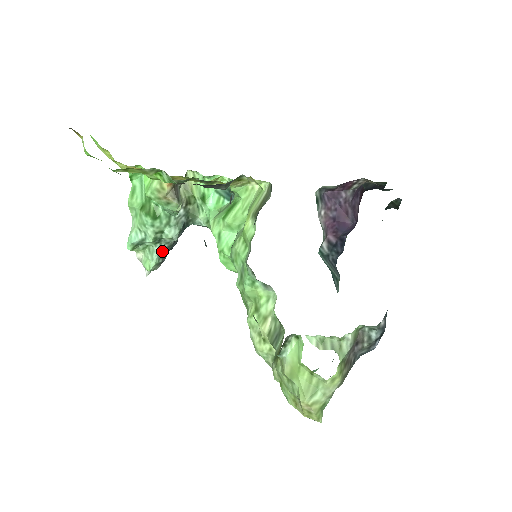
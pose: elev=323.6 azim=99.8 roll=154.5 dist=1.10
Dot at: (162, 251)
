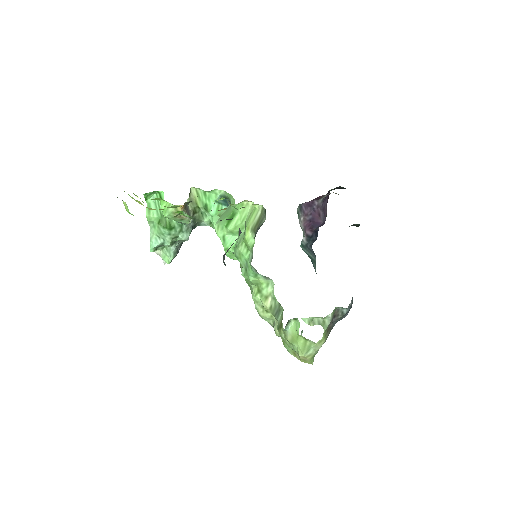
Dot at: (176, 248)
